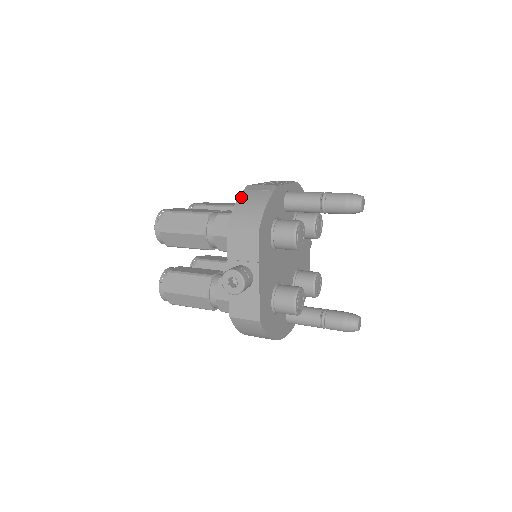
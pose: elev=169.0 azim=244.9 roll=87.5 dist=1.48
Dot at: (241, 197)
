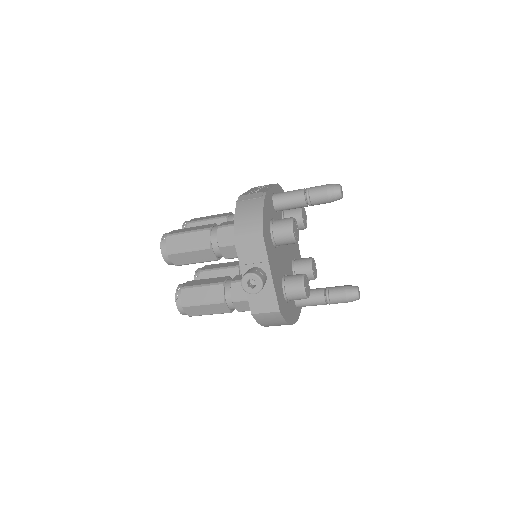
Dot at: (238, 208)
